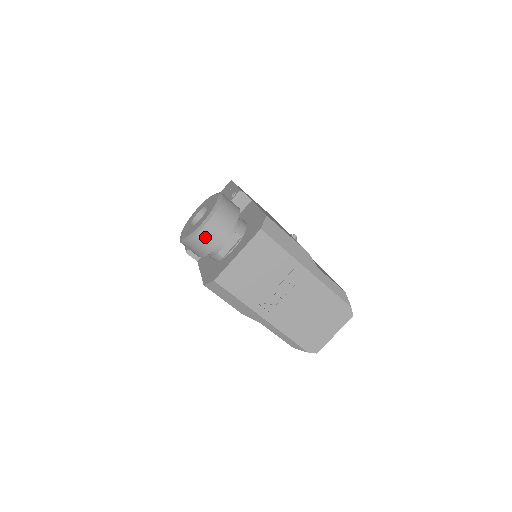
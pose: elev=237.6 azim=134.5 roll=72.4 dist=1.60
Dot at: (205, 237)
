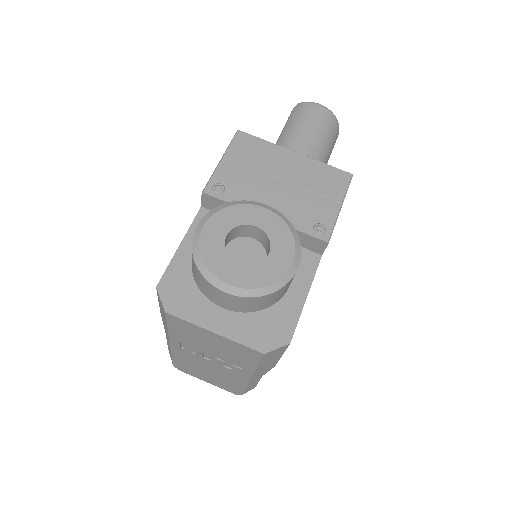
Dot at: (213, 291)
